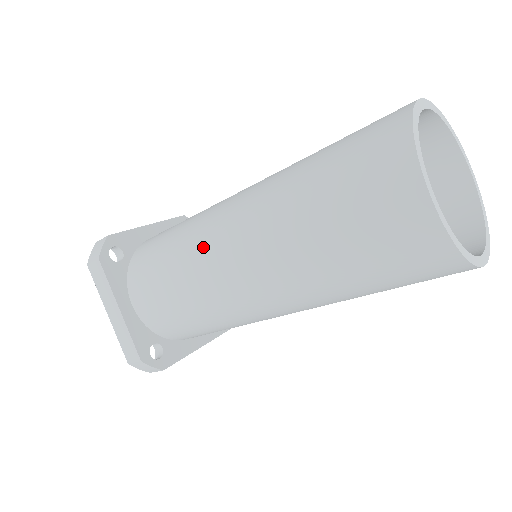
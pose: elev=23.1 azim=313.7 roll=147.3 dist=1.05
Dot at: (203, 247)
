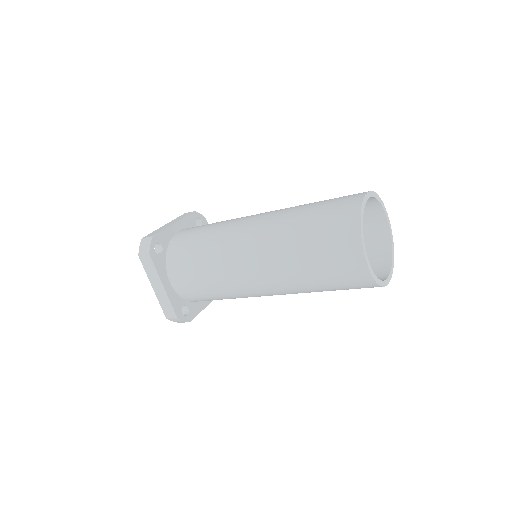
Dot at: (228, 257)
